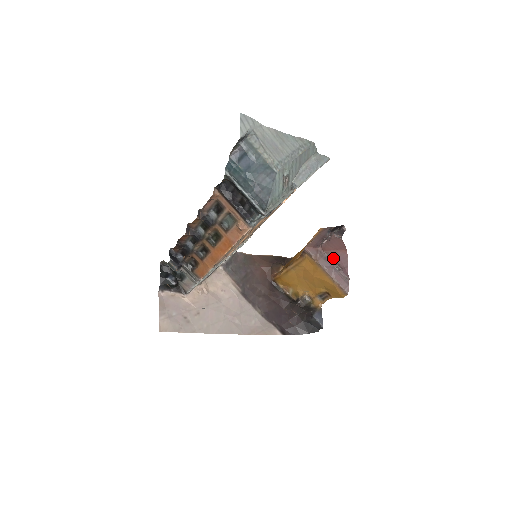
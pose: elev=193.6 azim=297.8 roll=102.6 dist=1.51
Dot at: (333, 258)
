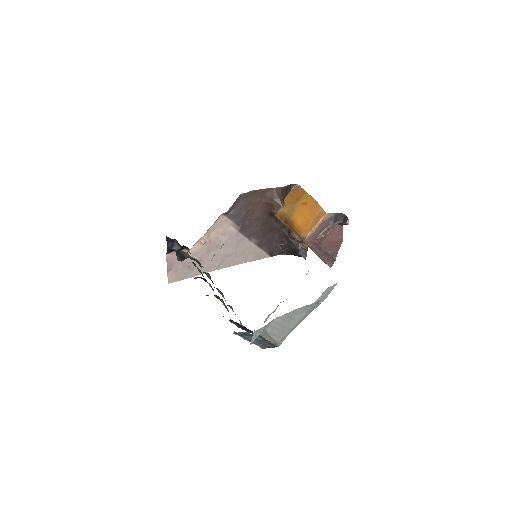
Dot at: (327, 248)
